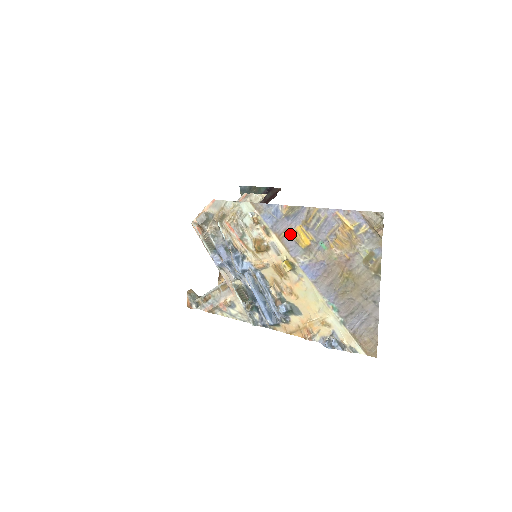
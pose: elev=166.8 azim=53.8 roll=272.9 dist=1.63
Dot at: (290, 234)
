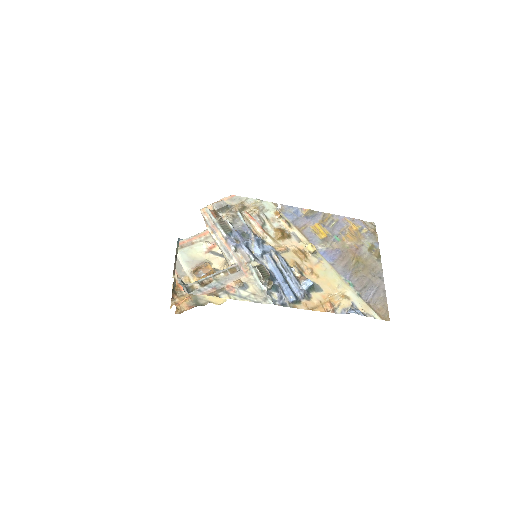
Dot at: (309, 228)
